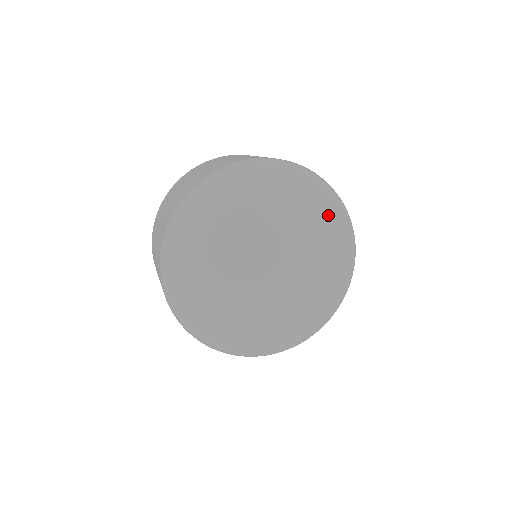
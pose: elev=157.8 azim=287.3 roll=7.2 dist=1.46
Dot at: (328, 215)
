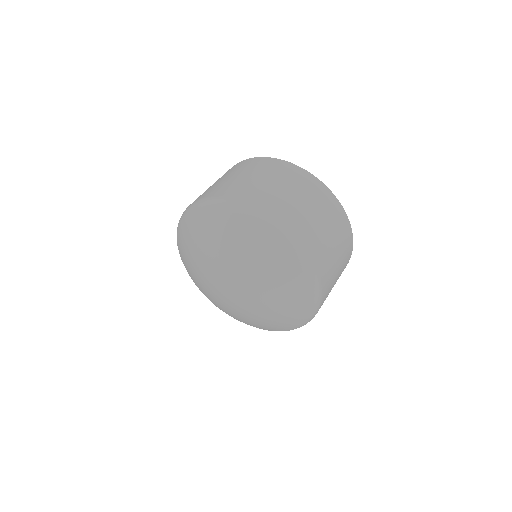
Dot at: (275, 267)
